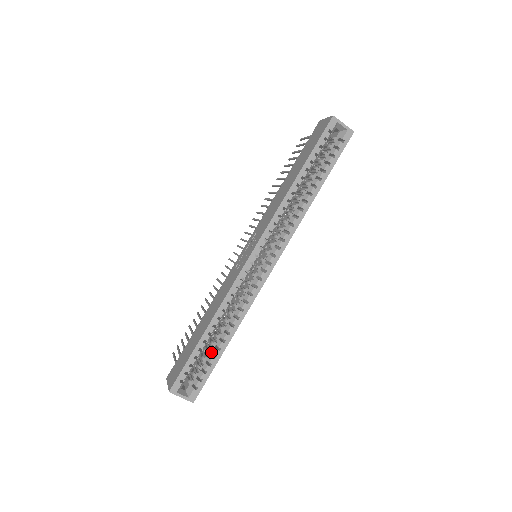
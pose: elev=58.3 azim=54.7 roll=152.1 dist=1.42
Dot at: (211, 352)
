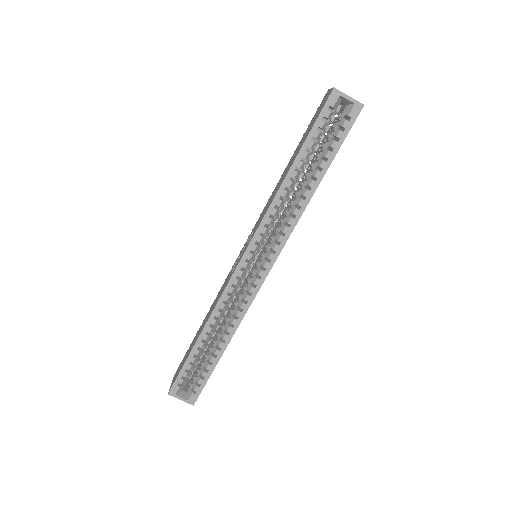
Dot at: (208, 358)
